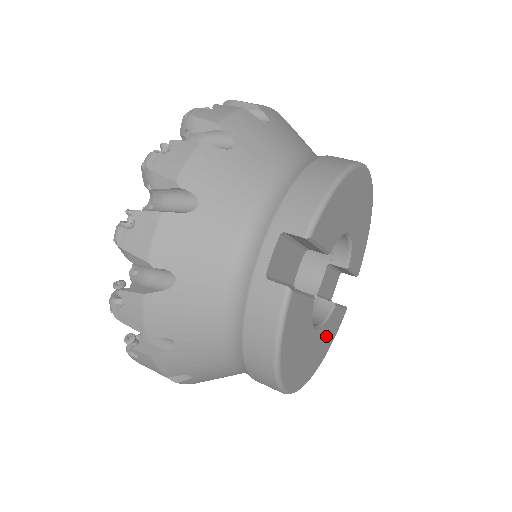
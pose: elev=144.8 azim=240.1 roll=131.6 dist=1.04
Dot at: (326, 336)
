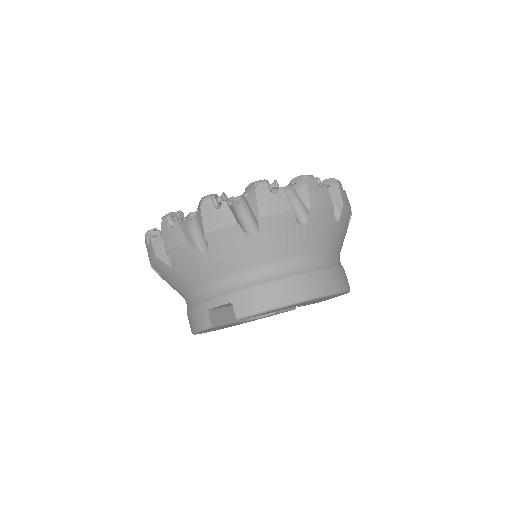
Dot at: (259, 318)
